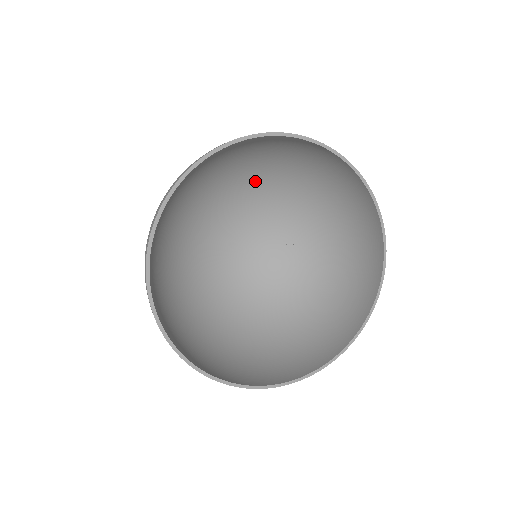
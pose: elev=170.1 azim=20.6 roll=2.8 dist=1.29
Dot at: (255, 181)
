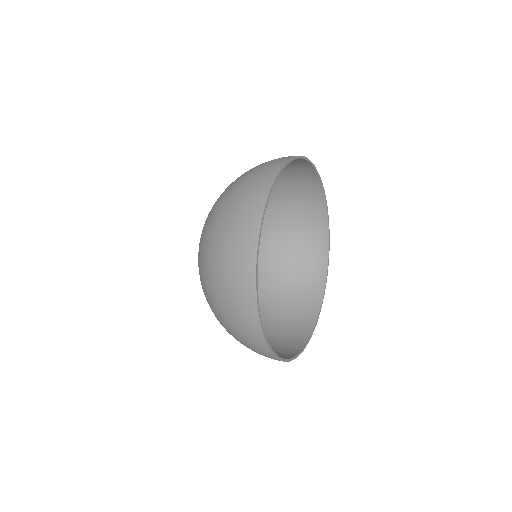
Dot at: occluded
